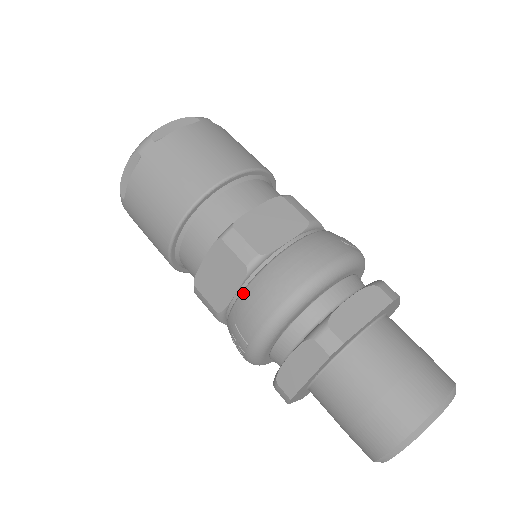
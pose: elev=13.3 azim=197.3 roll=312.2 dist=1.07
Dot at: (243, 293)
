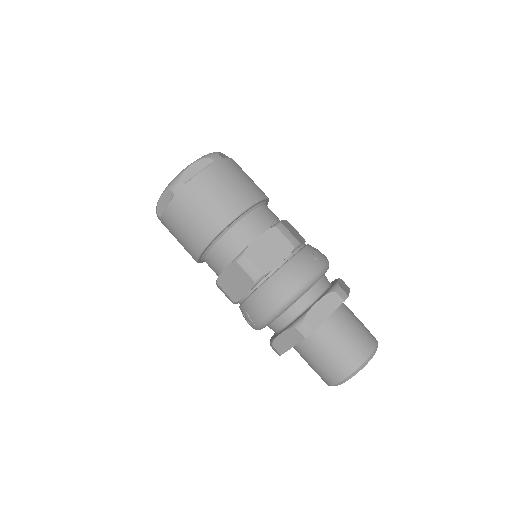
Dot at: (252, 296)
